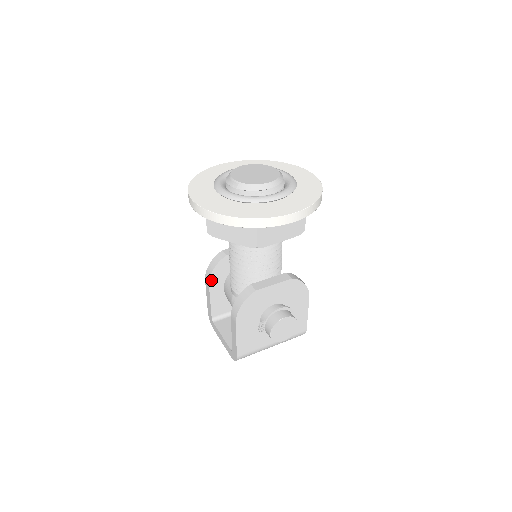
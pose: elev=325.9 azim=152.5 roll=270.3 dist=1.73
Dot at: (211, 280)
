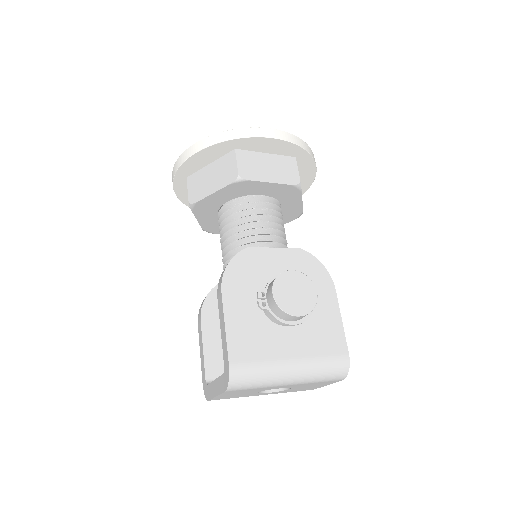
Dot at: (203, 312)
